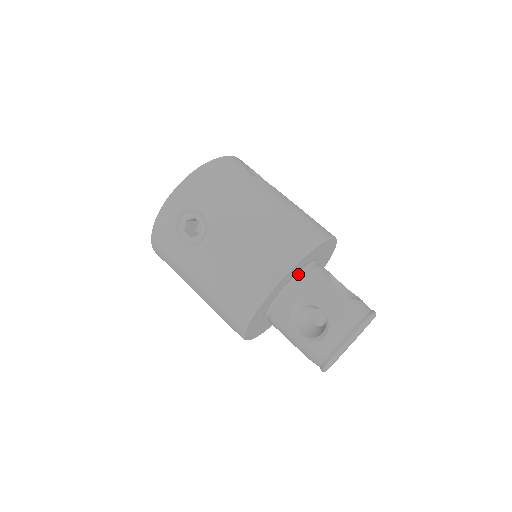
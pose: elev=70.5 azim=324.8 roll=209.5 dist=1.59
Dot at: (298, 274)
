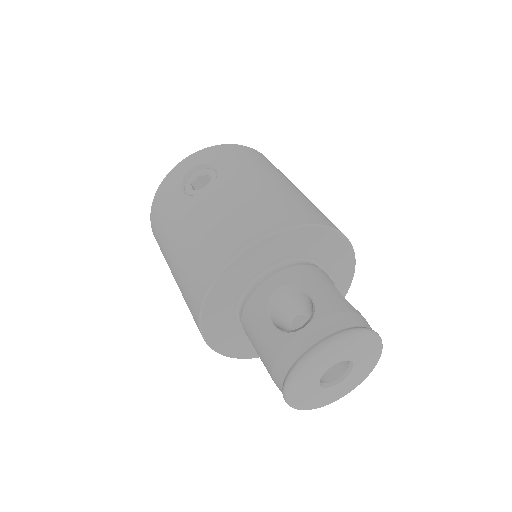
Dot at: (297, 260)
